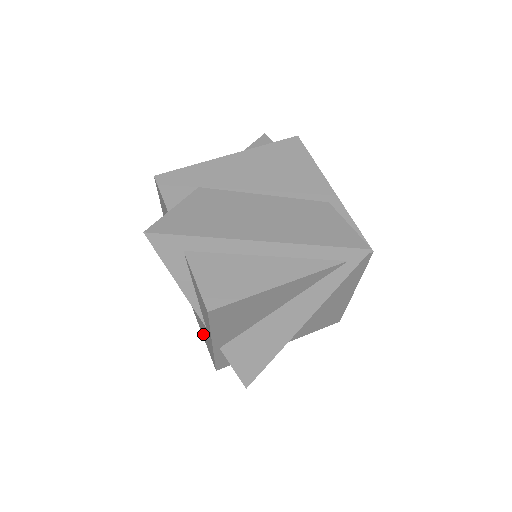
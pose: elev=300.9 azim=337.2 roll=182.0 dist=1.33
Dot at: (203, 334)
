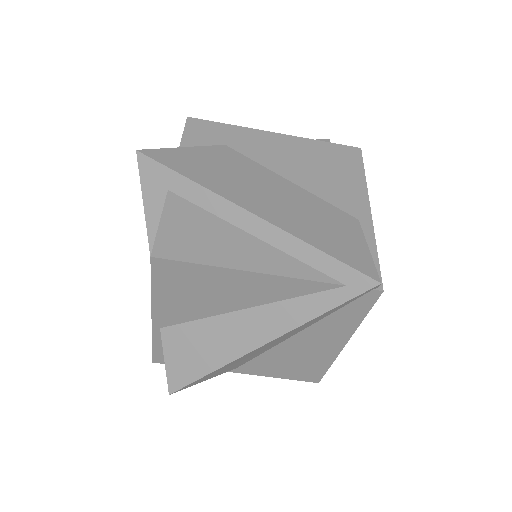
Dot at: occluded
